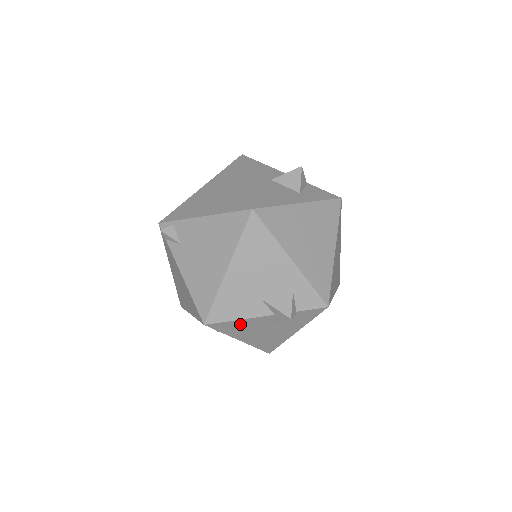
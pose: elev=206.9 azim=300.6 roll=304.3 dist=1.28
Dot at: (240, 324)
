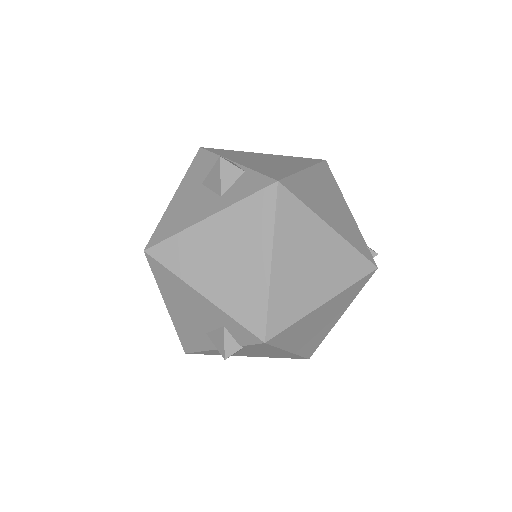
Dot at: (214, 352)
